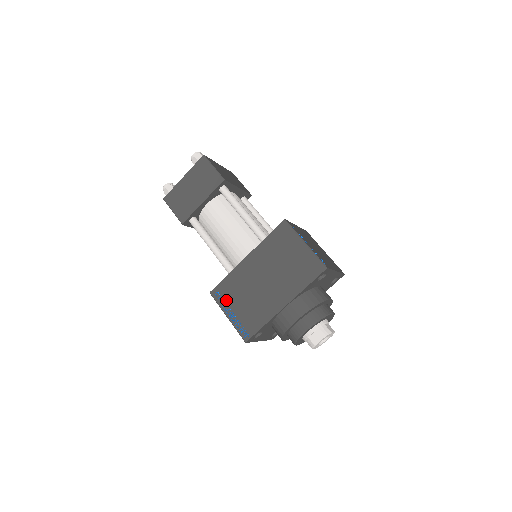
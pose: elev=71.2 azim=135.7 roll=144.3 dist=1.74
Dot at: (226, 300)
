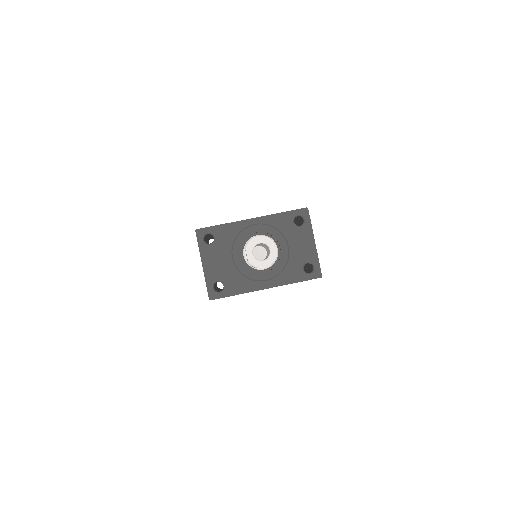
Dot at: occluded
